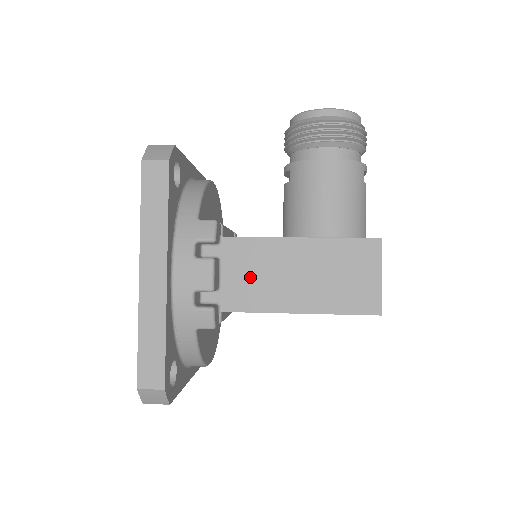
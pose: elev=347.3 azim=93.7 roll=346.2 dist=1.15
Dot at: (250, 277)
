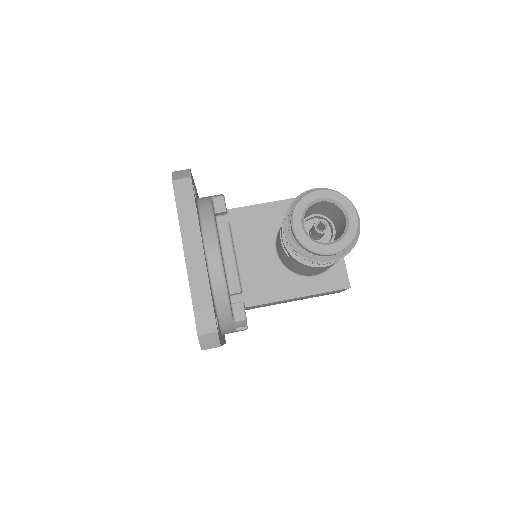
Dot at: occluded
